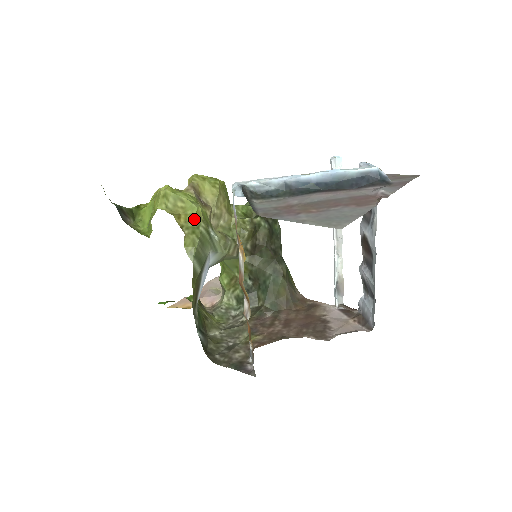
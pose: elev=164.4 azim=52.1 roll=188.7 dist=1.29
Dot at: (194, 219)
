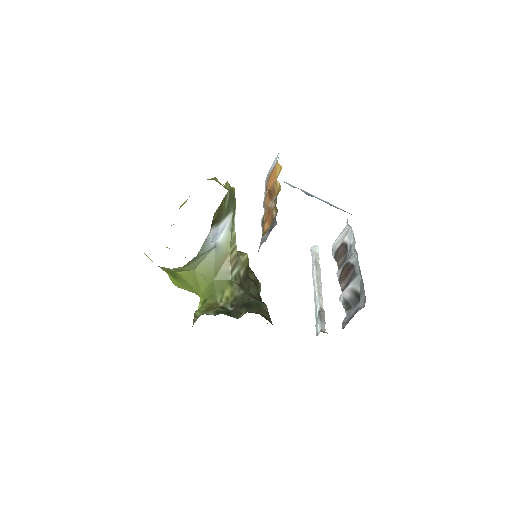
Dot at: (232, 188)
